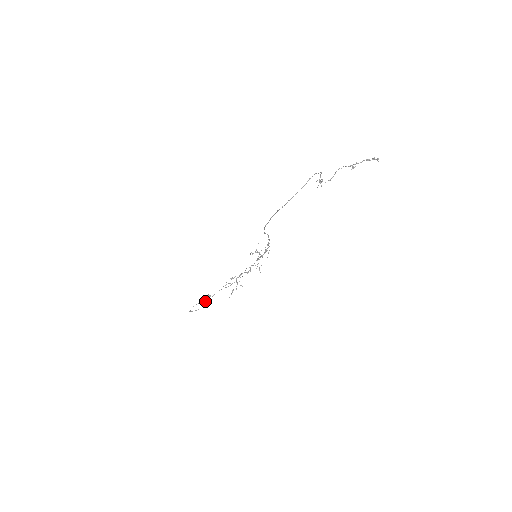
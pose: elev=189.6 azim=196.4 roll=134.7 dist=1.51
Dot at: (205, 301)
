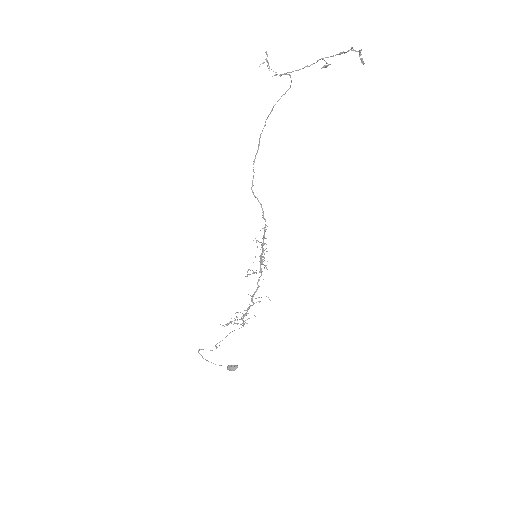
Dot at: occluded
